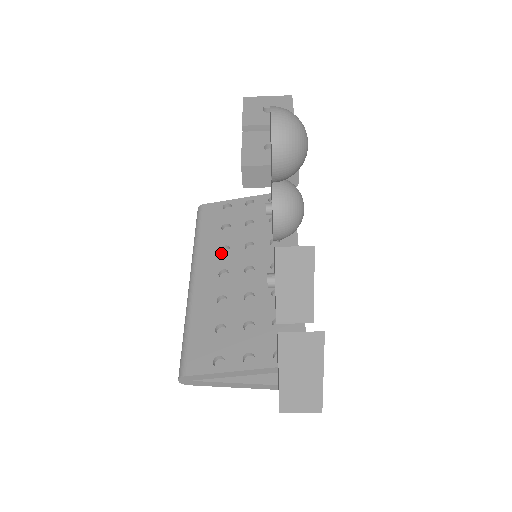
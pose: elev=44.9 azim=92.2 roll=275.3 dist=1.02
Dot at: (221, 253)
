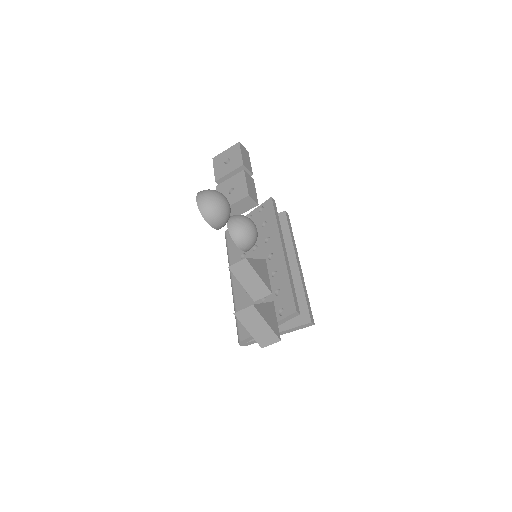
Dot at: occluded
